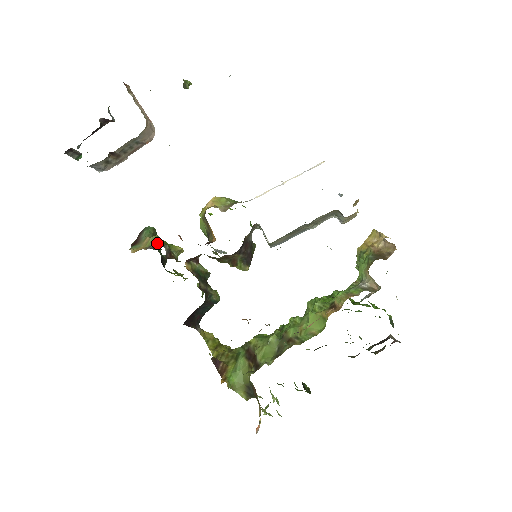
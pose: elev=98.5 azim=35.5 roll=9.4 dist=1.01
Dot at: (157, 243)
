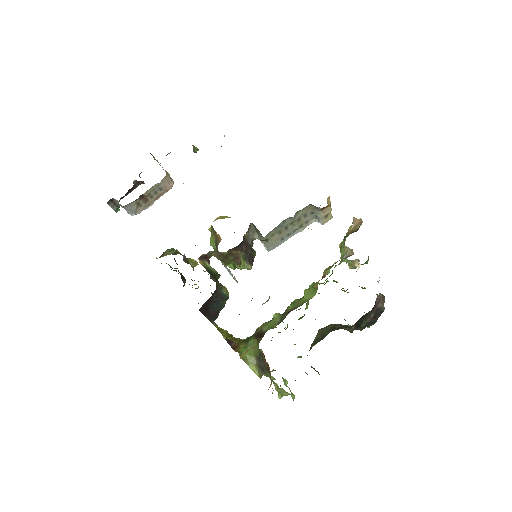
Dot at: (176, 253)
